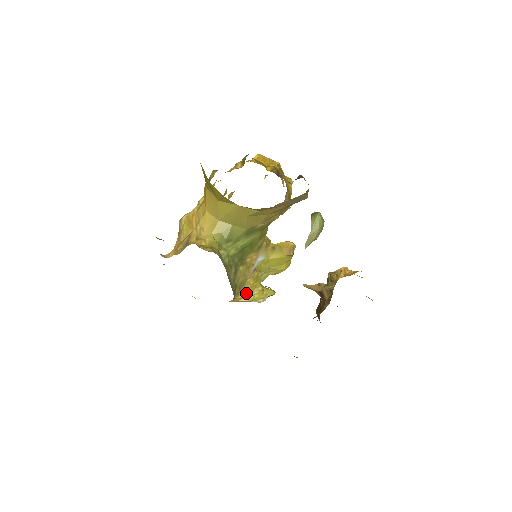
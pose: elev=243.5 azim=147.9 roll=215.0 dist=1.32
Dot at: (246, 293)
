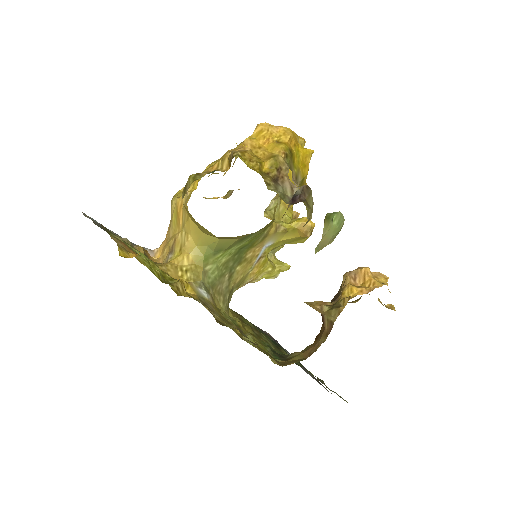
Dot at: (250, 281)
